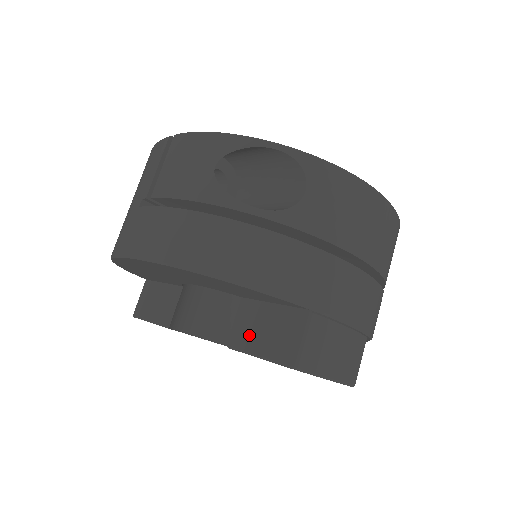
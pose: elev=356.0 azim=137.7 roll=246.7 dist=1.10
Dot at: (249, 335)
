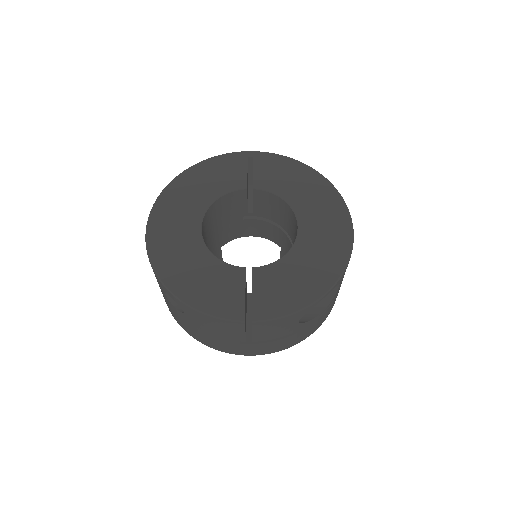
Dot at: occluded
